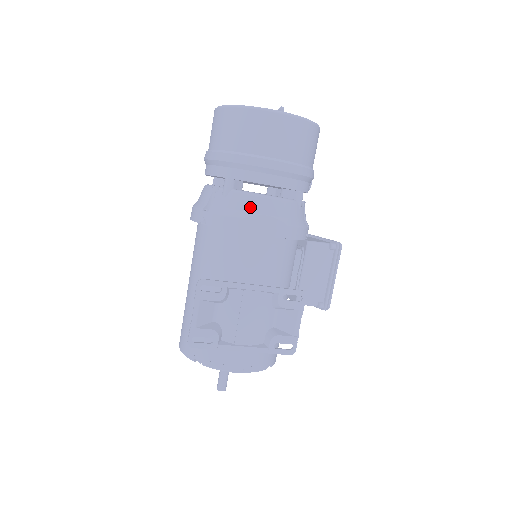
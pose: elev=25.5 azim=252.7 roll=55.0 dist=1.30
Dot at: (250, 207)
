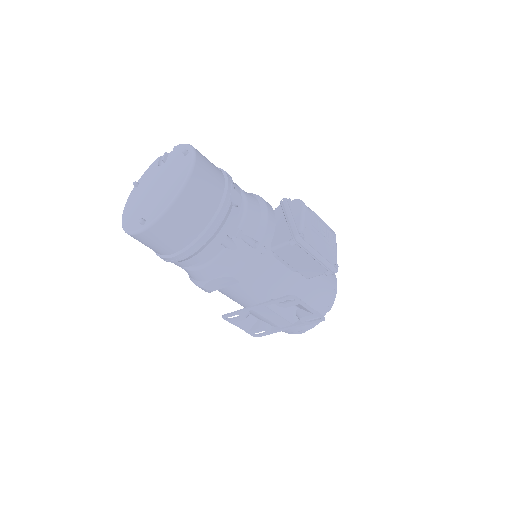
Dot at: (200, 278)
